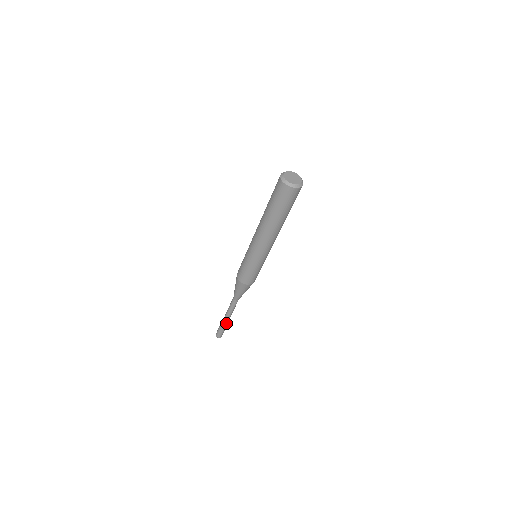
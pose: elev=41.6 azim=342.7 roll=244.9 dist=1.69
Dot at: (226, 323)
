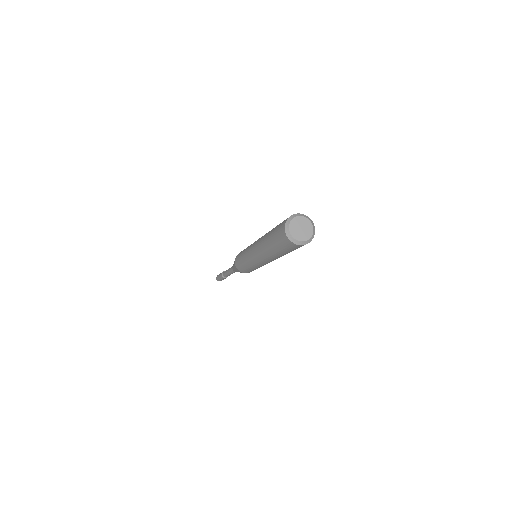
Dot at: (225, 277)
